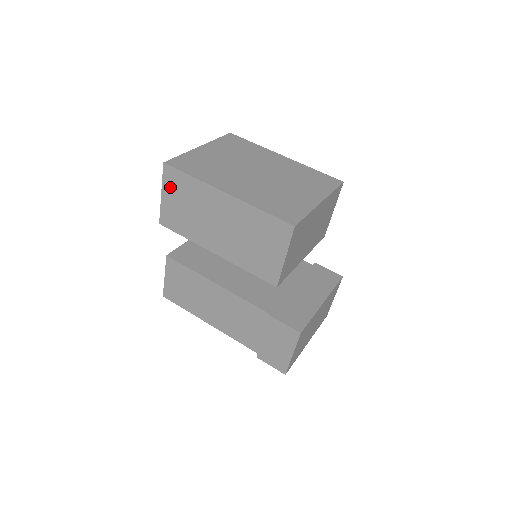
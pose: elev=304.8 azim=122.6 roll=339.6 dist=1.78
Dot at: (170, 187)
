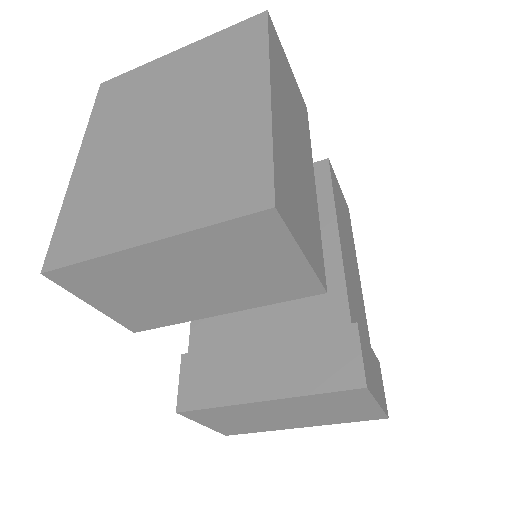
Dot at: occluded
